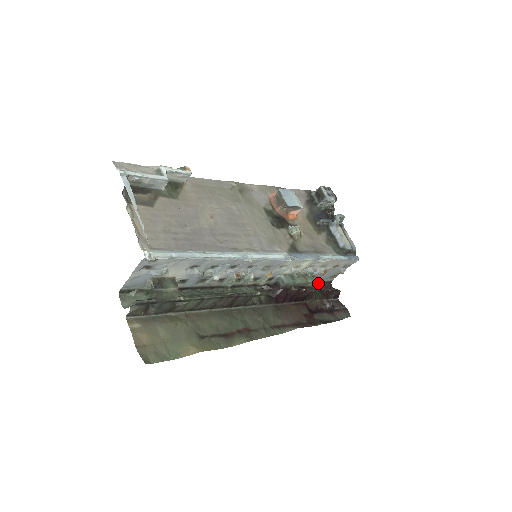
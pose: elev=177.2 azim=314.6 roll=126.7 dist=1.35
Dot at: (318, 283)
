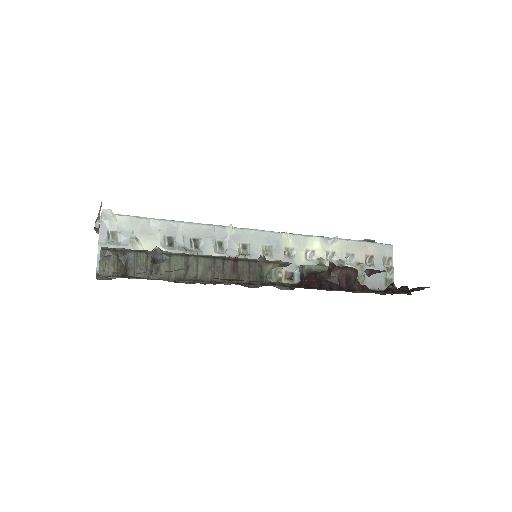
Dot at: occluded
